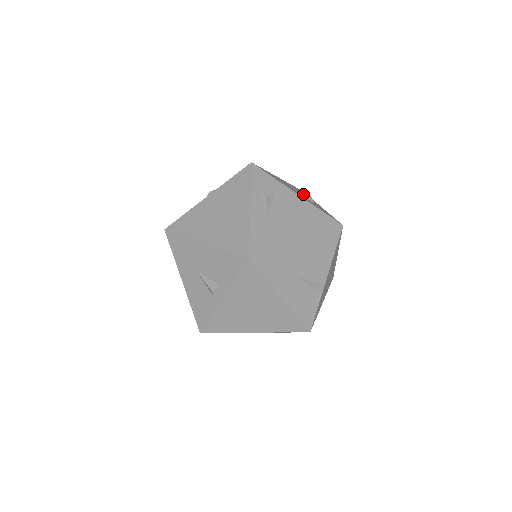
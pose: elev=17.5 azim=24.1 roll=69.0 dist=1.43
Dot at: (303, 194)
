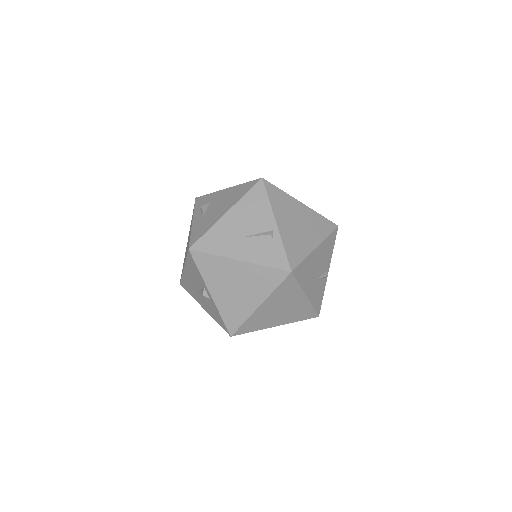
Dot at: occluded
